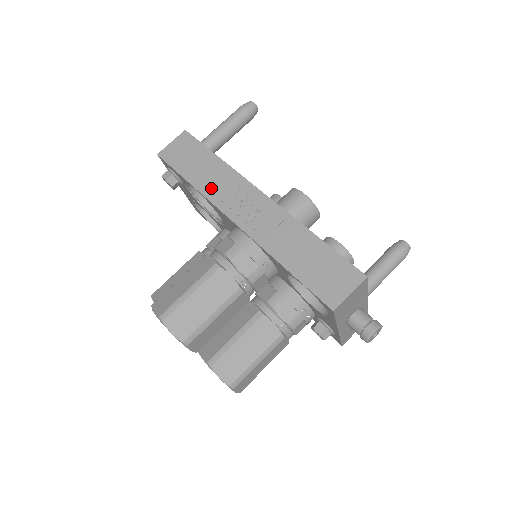
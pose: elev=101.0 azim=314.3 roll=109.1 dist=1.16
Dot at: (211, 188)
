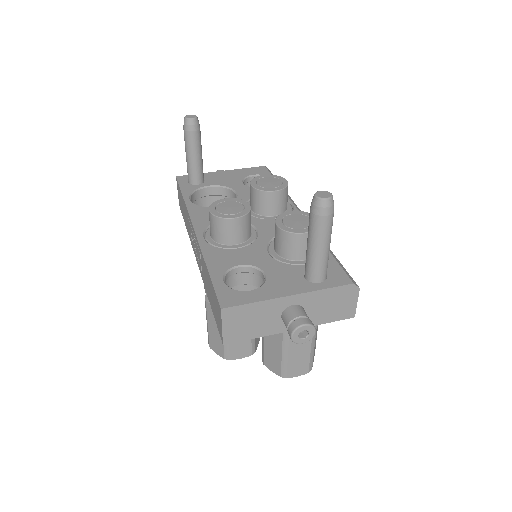
Dot at: (188, 230)
